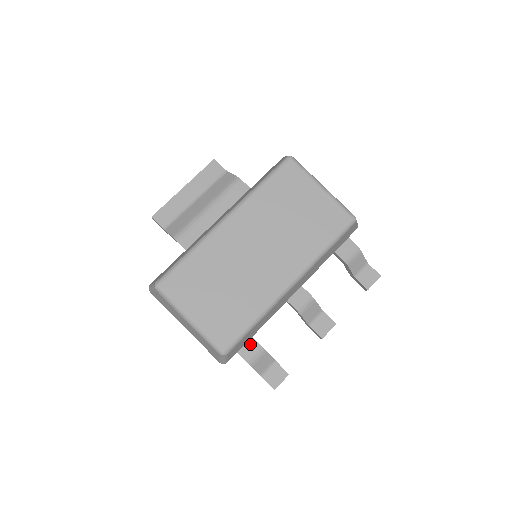
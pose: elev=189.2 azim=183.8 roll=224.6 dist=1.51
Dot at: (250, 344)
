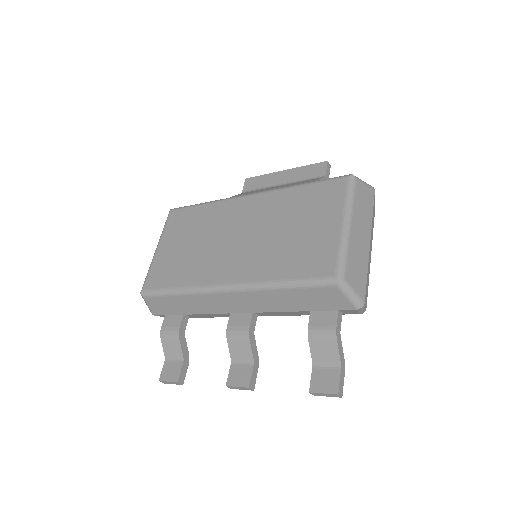
Dot at: (177, 318)
